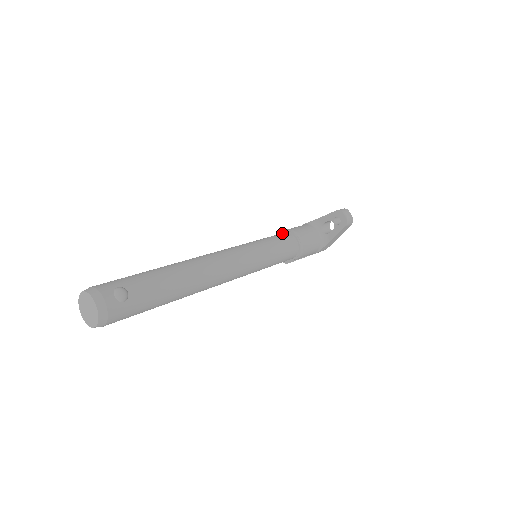
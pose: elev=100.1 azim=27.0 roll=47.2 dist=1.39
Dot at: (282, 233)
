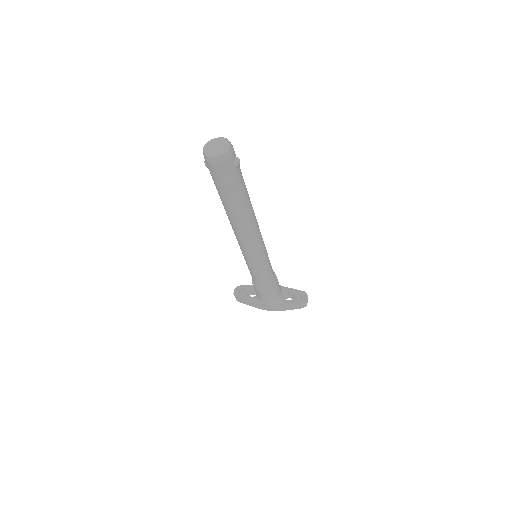
Dot at: occluded
